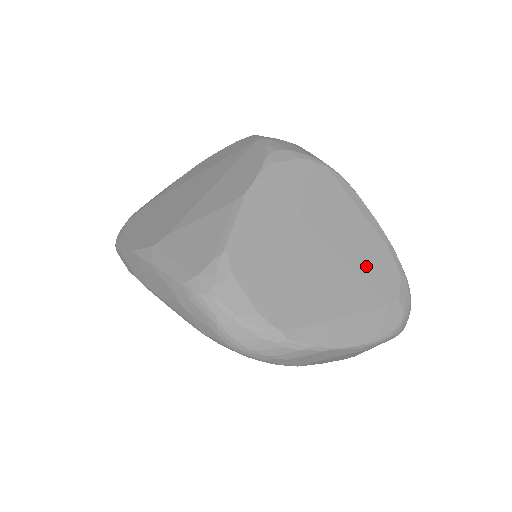
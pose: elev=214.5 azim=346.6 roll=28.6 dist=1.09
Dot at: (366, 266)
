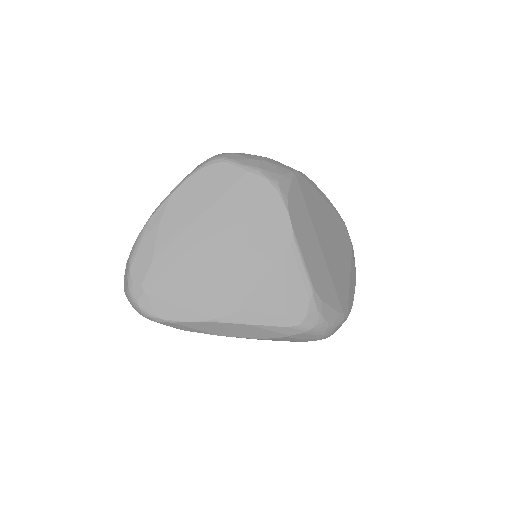
Dot at: (339, 234)
